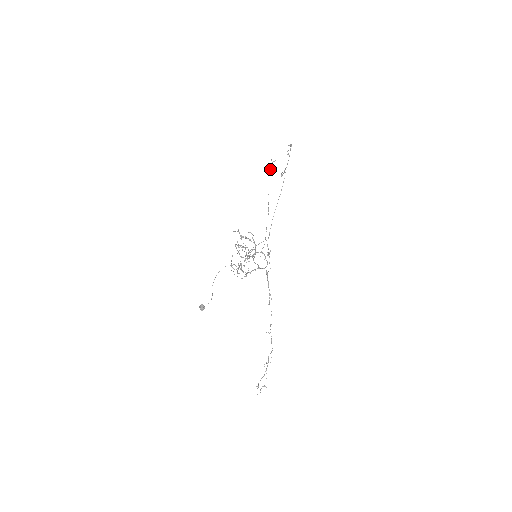
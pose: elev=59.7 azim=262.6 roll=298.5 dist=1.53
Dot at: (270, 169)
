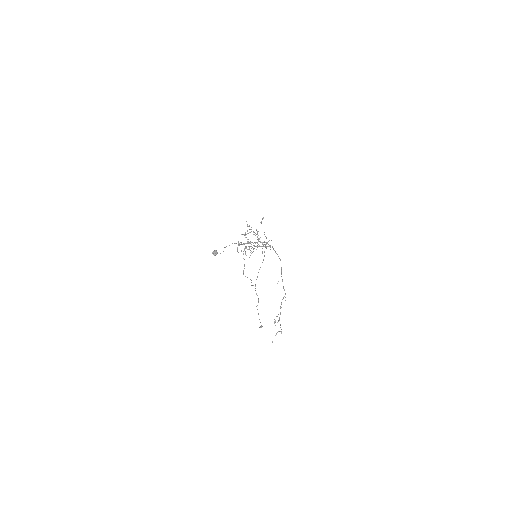
Dot at: (262, 219)
